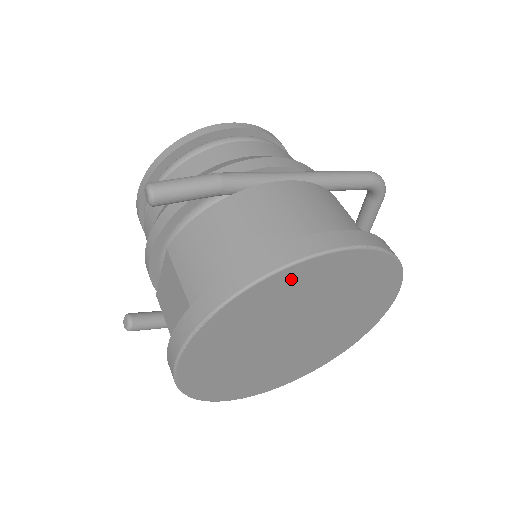
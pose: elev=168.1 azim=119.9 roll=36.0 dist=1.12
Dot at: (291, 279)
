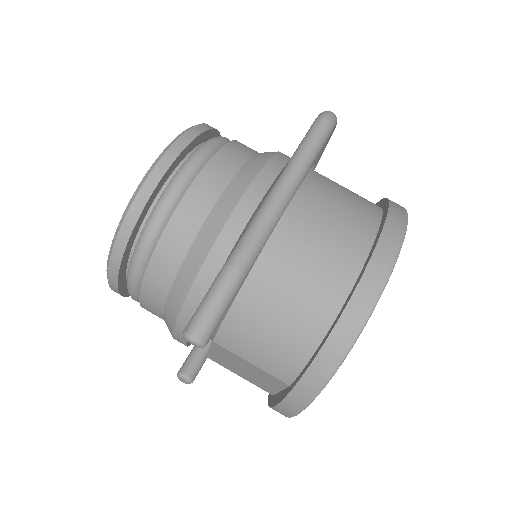
Dot at: occluded
